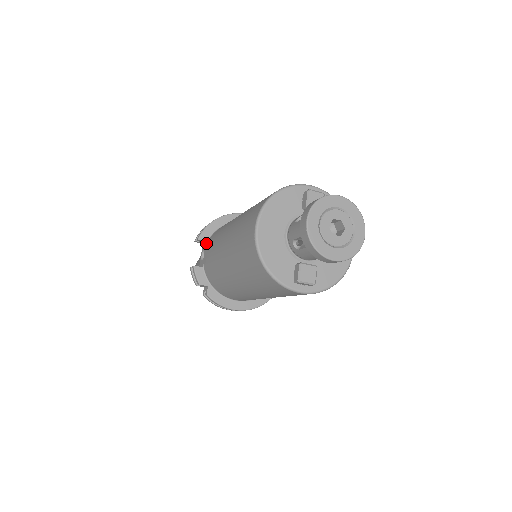
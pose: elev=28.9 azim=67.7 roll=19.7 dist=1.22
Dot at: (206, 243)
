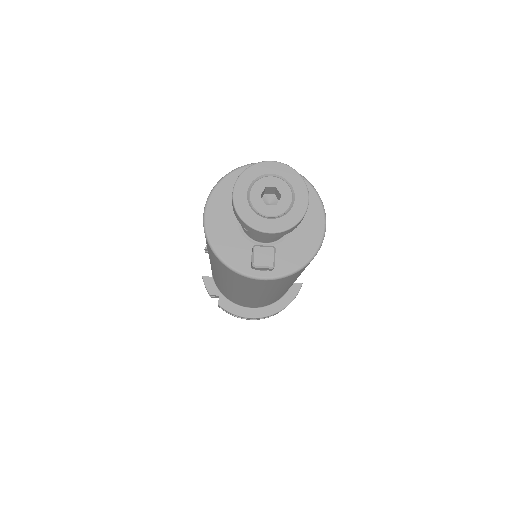
Dot at: occluded
